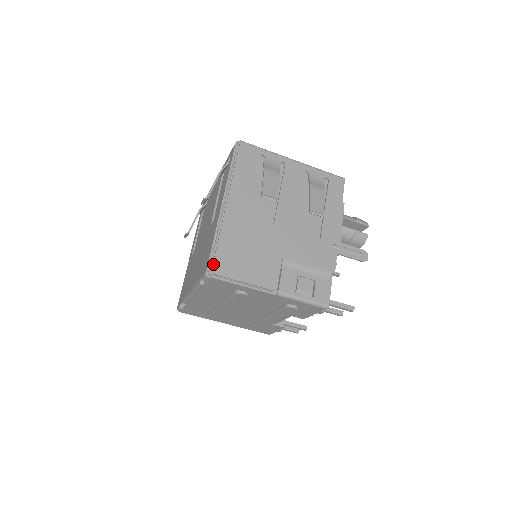
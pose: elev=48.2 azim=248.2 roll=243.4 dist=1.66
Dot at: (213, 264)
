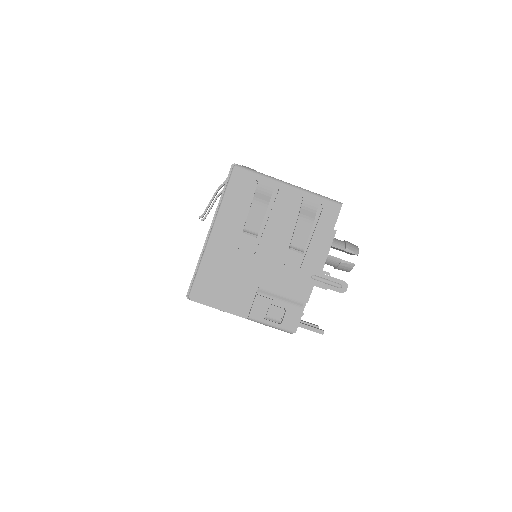
Dot at: (192, 290)
